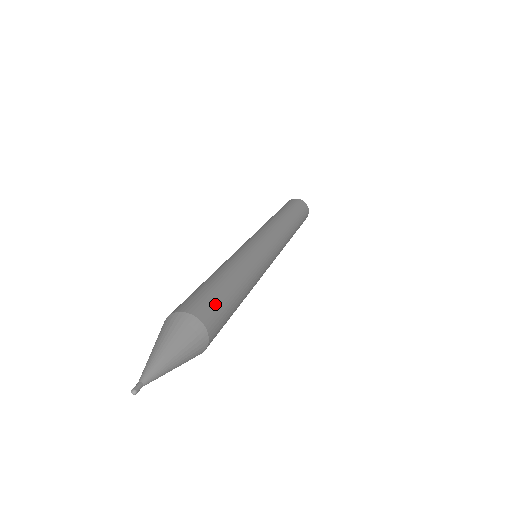
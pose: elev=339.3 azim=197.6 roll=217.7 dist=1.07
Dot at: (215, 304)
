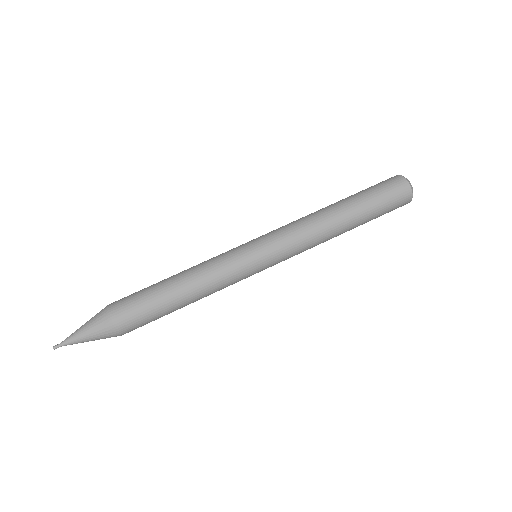
Dot at: (137, 311)
